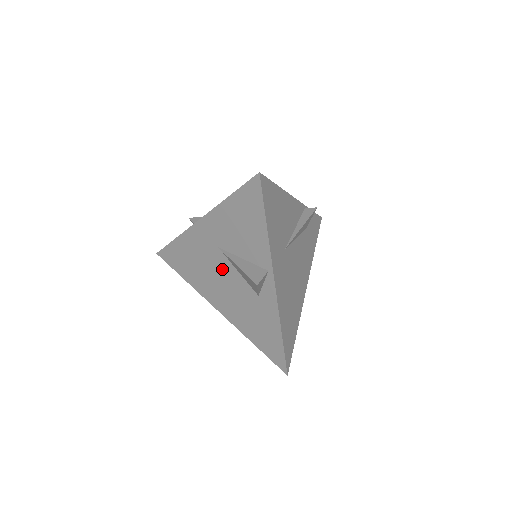
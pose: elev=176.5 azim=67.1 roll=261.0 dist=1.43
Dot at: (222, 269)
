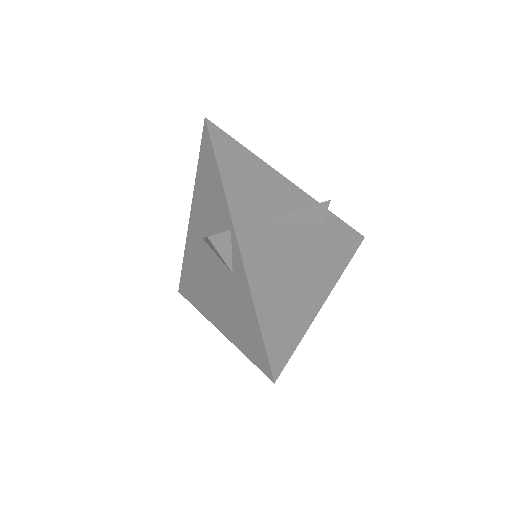
Dot at: (209, 264)
